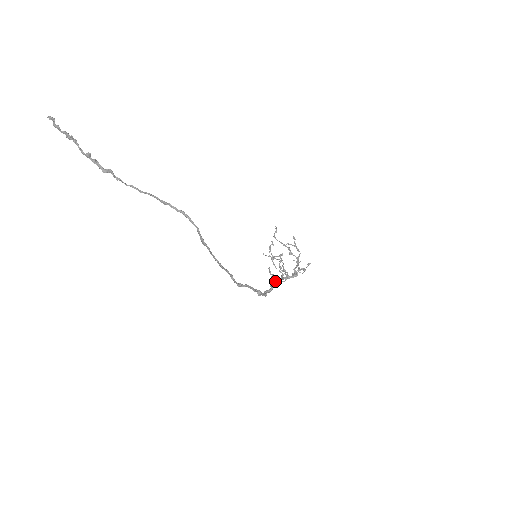
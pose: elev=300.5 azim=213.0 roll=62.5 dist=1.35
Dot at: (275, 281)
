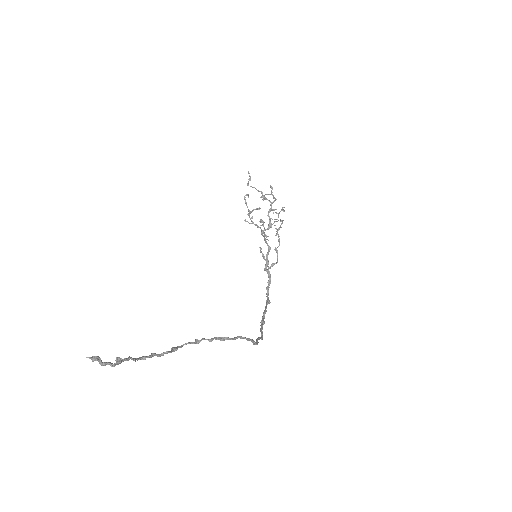
Dot at: (270, 267)
